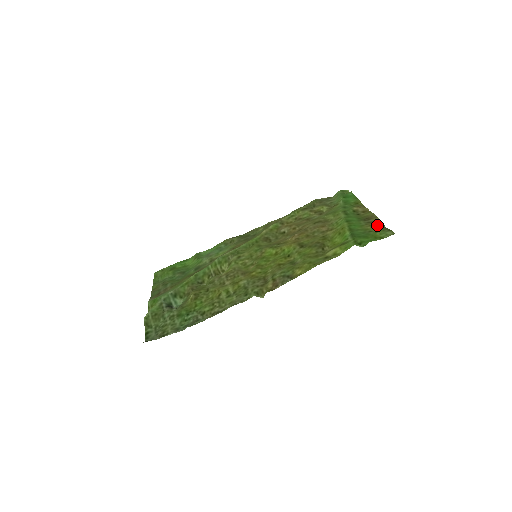
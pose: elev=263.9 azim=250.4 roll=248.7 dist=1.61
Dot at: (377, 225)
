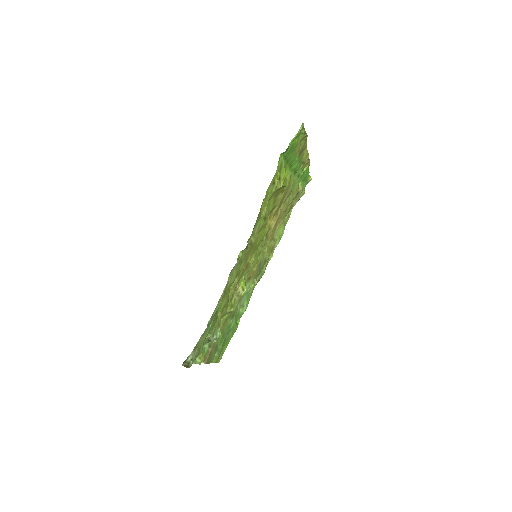
Dot at: (302, 142)
